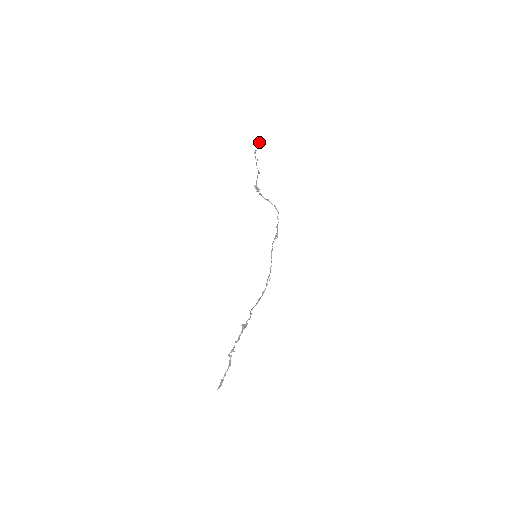
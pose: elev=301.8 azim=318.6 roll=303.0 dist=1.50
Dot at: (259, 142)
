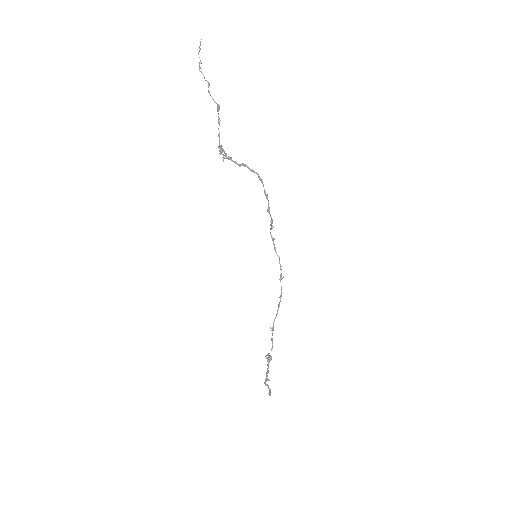
Dot at: occluded
